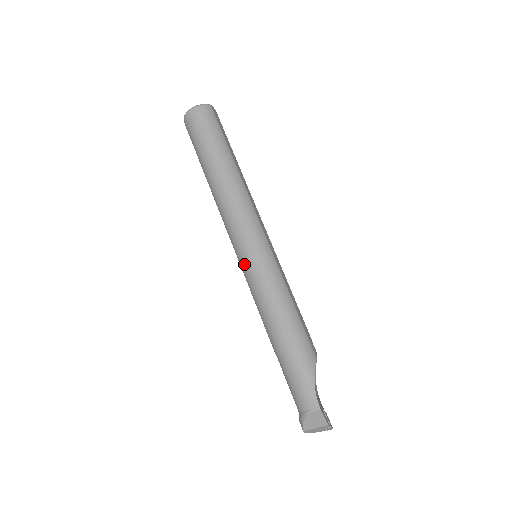
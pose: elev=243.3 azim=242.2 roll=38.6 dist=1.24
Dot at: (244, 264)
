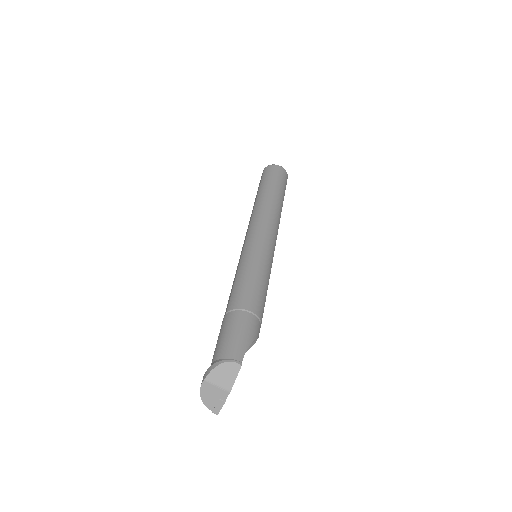
Dot at: (250, 247)
